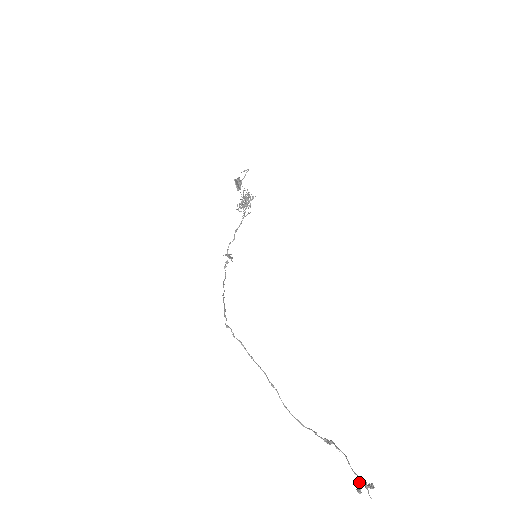
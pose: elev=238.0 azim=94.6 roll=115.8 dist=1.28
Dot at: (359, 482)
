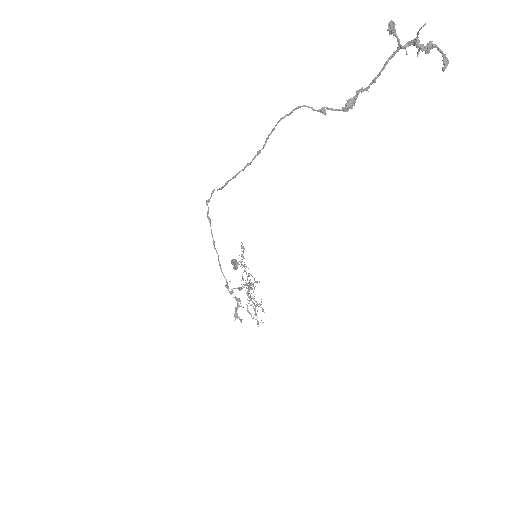
Dot at: occluded
